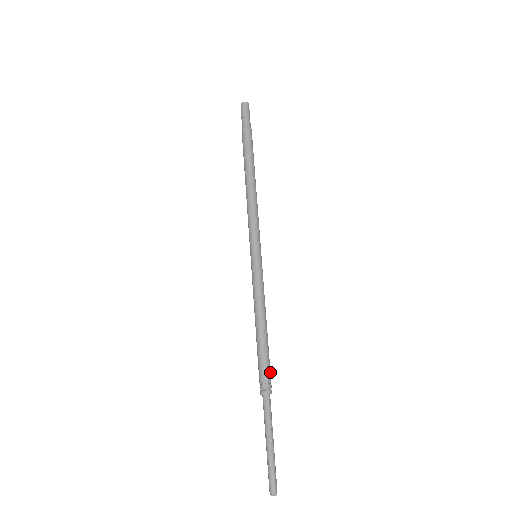
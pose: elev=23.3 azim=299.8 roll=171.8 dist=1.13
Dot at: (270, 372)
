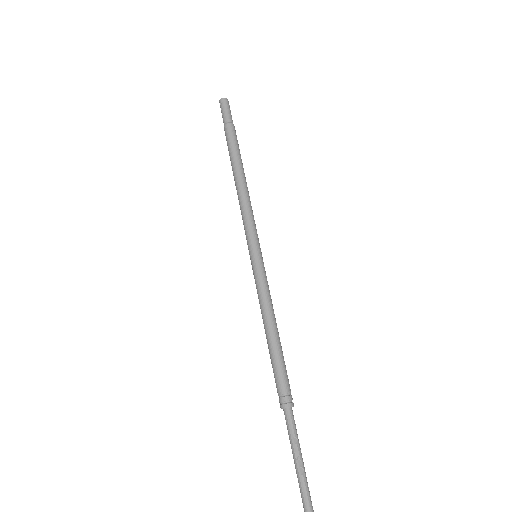
Dot at: occluded
